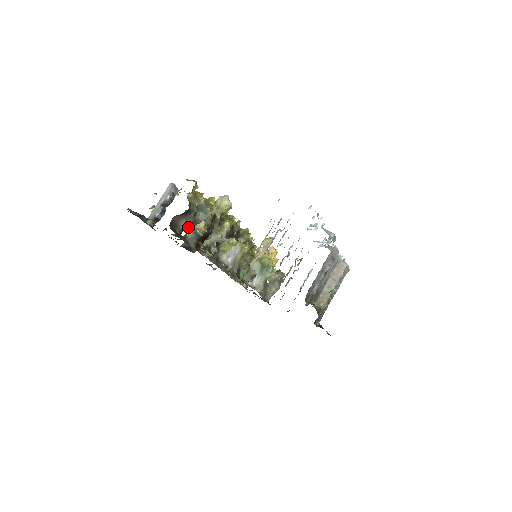
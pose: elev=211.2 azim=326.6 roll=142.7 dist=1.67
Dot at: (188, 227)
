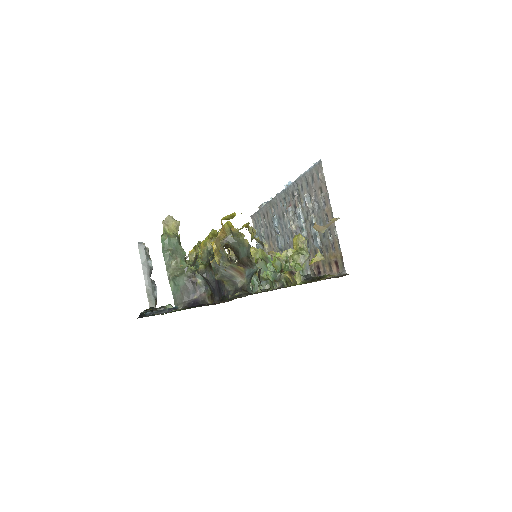
Dot at: (297, 270)
